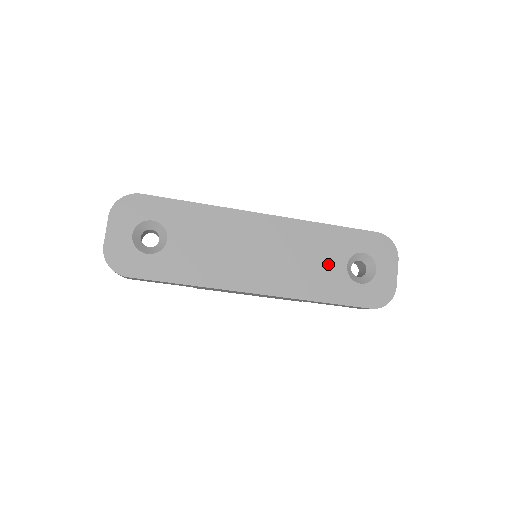
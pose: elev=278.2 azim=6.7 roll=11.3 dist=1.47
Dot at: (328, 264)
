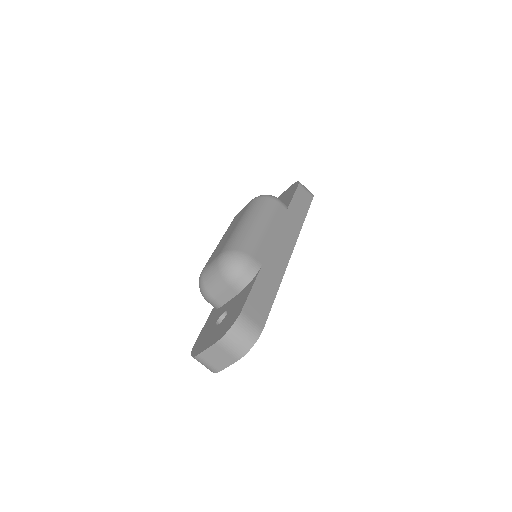
Dot at: occluded
